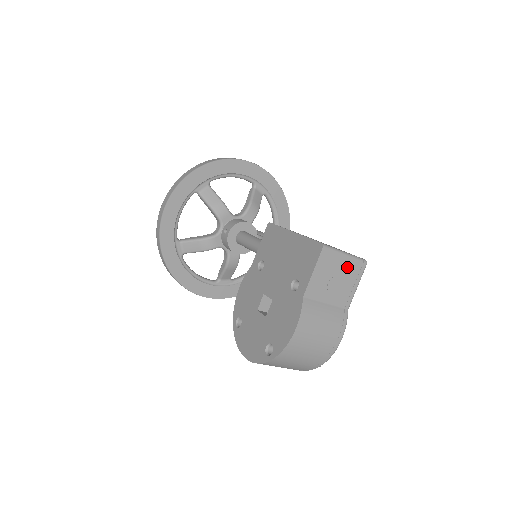
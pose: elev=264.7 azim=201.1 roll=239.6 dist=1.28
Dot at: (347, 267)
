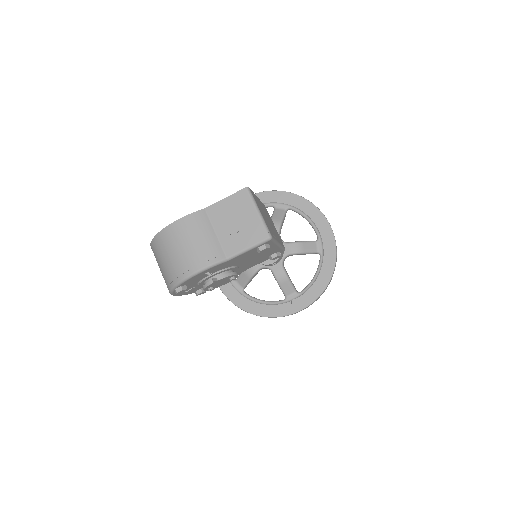
Dot at: (252, 223)
